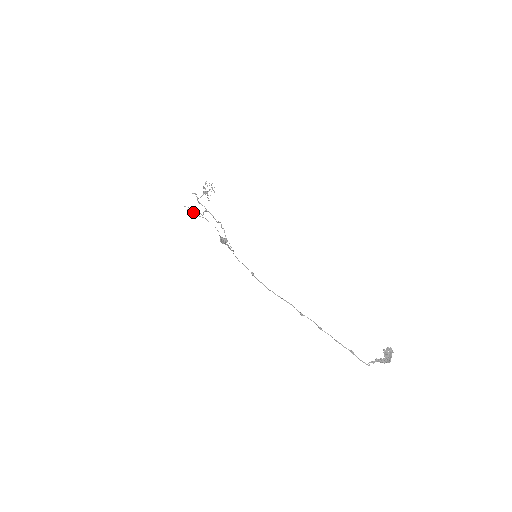
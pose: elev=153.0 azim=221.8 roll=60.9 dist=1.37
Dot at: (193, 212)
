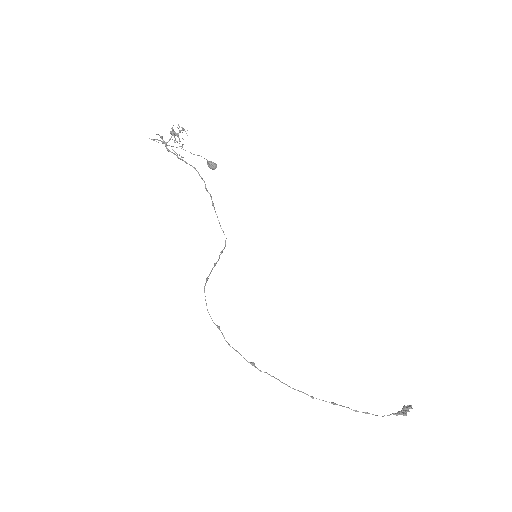
Dot at: (163, 143)
